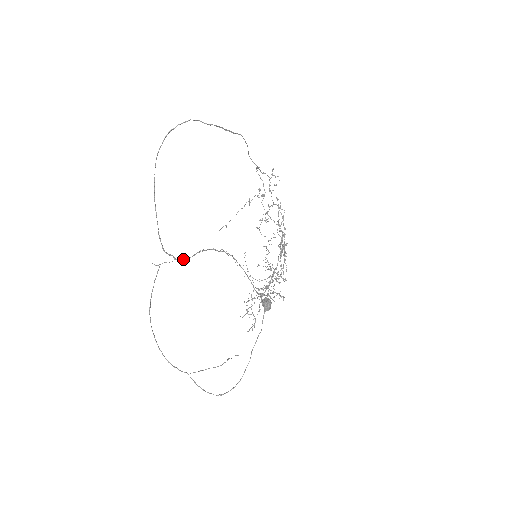
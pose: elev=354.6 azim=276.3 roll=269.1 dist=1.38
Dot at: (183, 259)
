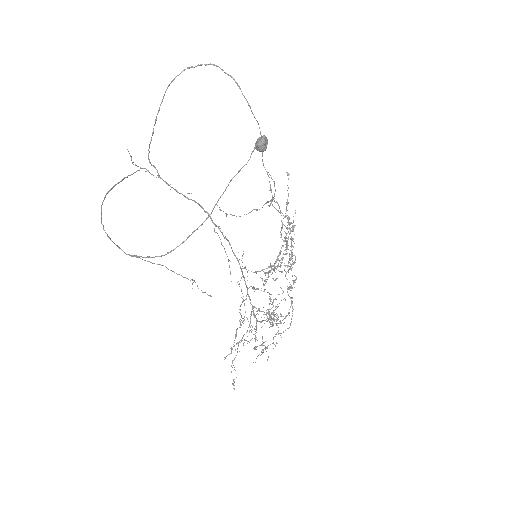
Dot at: (168, 185)
